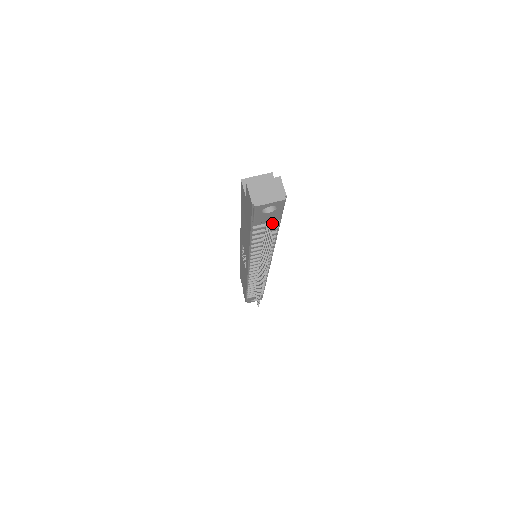
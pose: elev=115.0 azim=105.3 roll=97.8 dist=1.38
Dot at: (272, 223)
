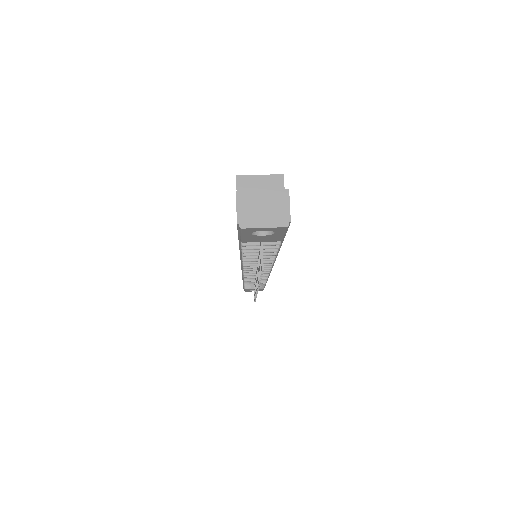
Dot at: (269, 243)
